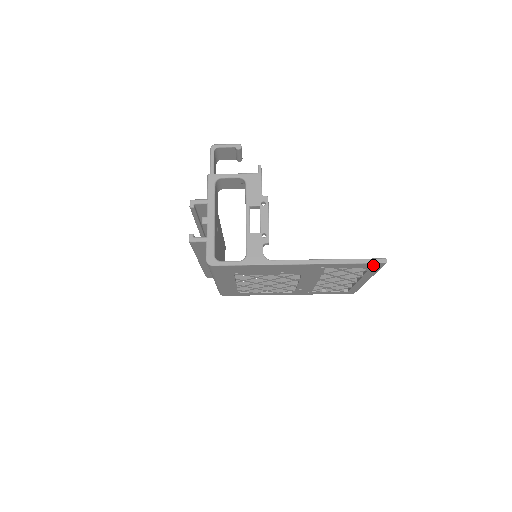
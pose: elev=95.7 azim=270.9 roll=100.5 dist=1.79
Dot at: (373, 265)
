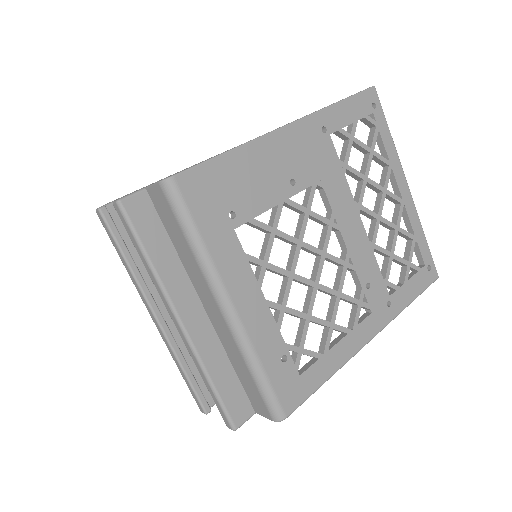
Dot at: (368, 101)
